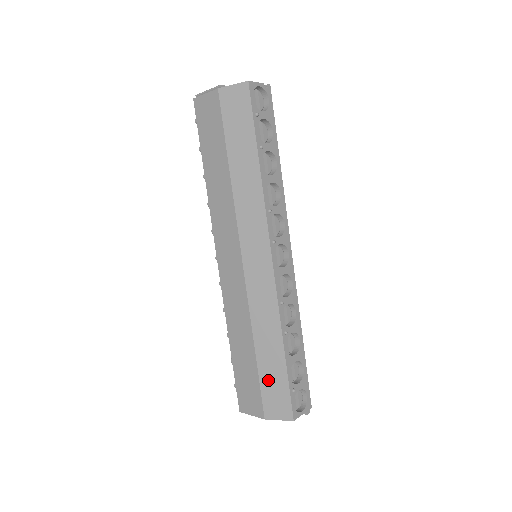
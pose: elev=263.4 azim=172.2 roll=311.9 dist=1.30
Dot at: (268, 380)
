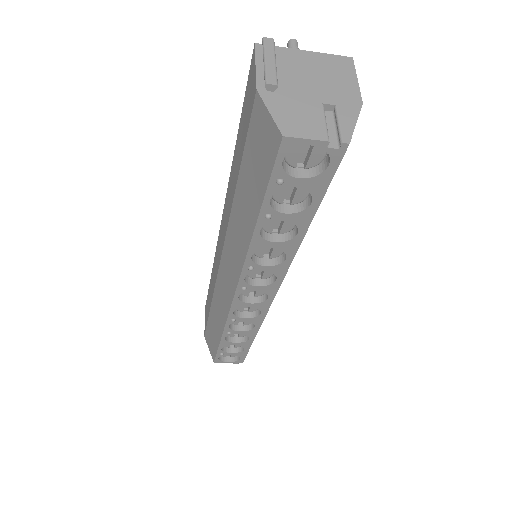
Dot at: (210, 330)
